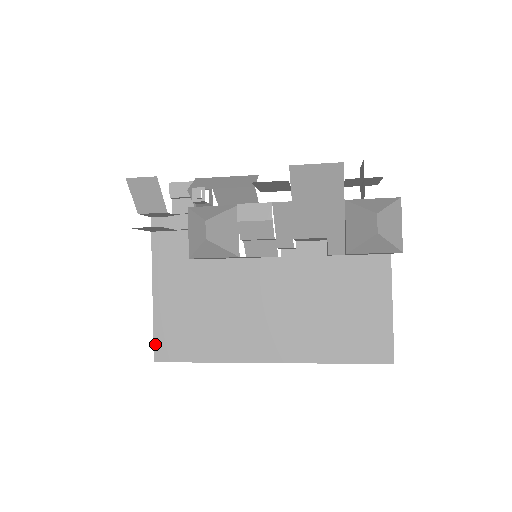
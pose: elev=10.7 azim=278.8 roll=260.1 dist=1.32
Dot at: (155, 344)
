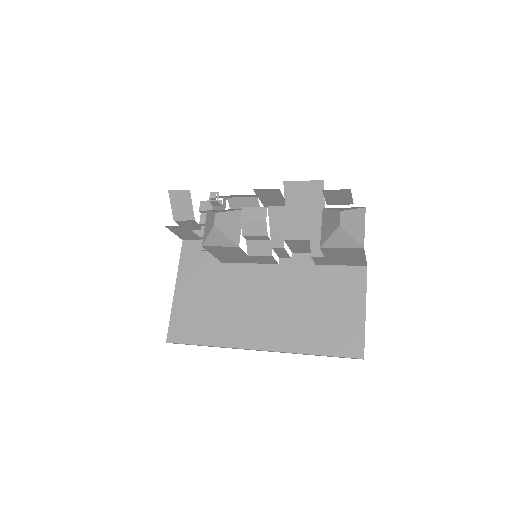
Dot at: (169, 327)
